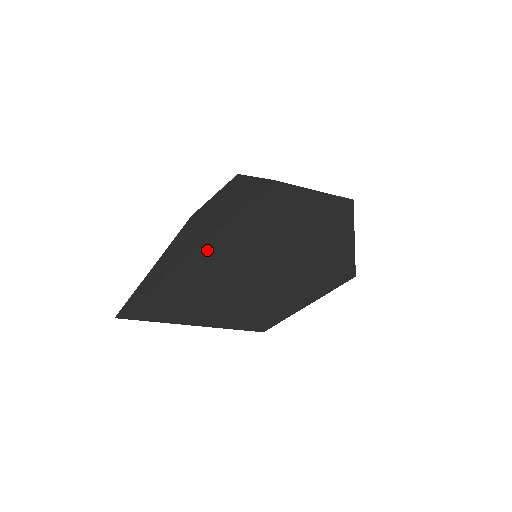
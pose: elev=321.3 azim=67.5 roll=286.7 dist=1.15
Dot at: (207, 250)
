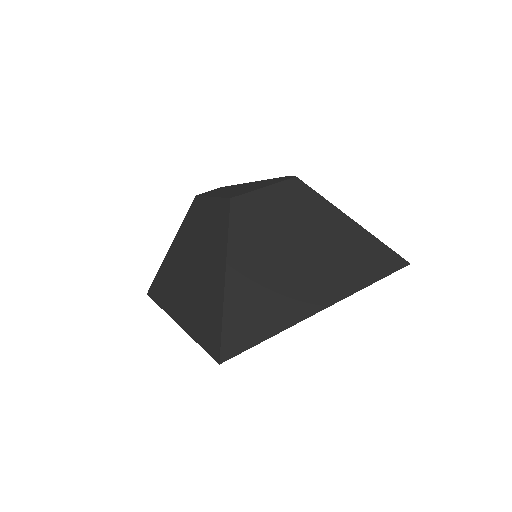
Dot at: occluded
